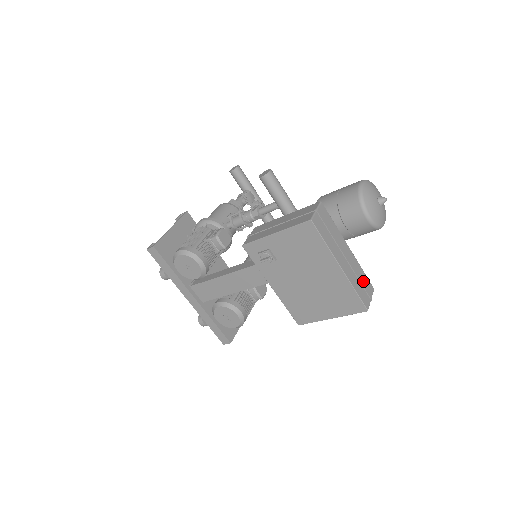
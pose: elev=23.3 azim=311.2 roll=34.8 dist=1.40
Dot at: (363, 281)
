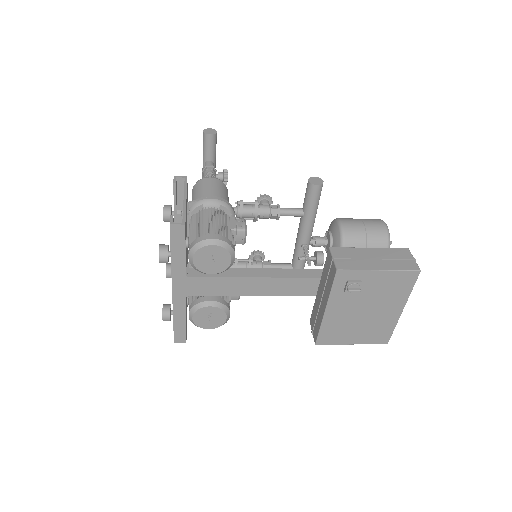
Dot at: occluded
